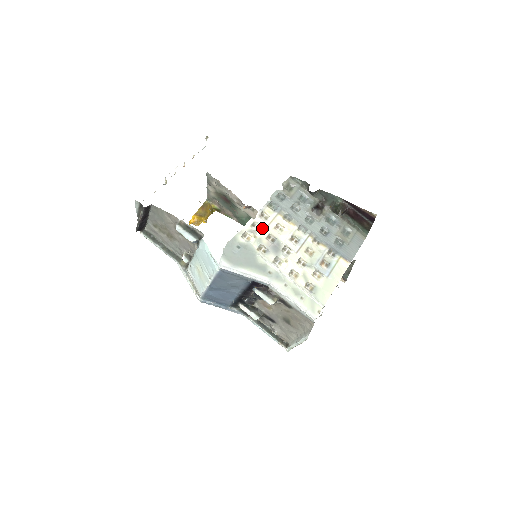
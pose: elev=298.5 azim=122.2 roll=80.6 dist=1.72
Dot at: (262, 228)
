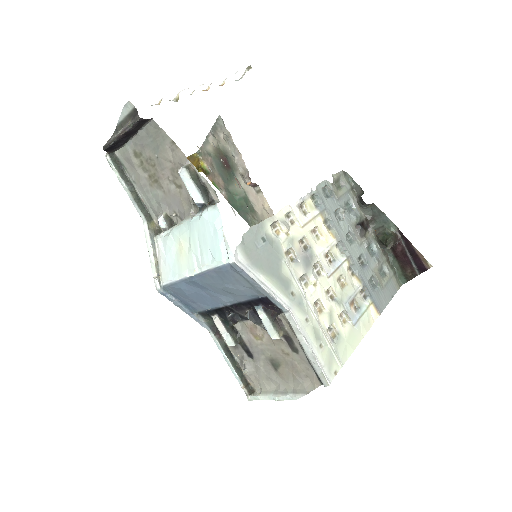
Dot at: (298, 225)
